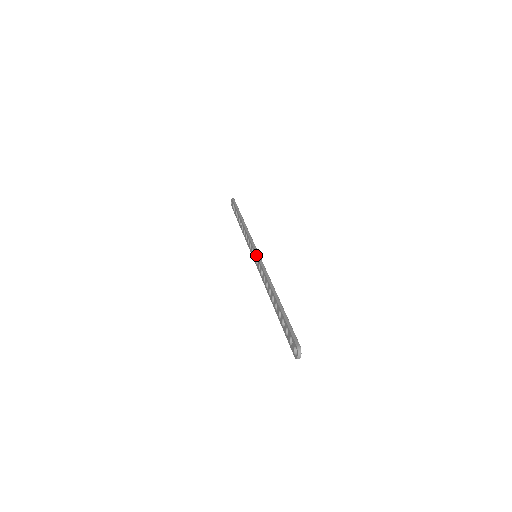
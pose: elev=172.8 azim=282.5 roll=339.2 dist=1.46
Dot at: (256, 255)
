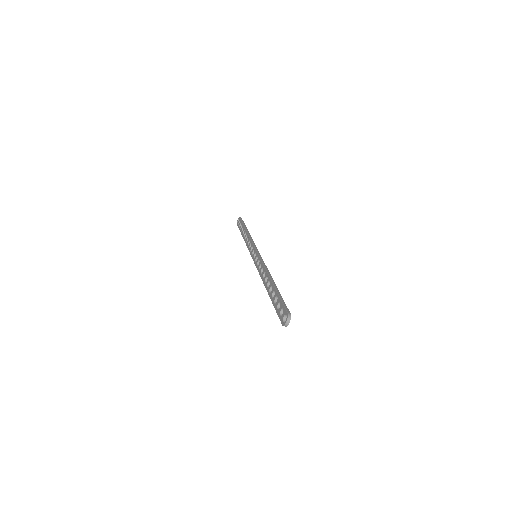
Dot at: (257, 254)
